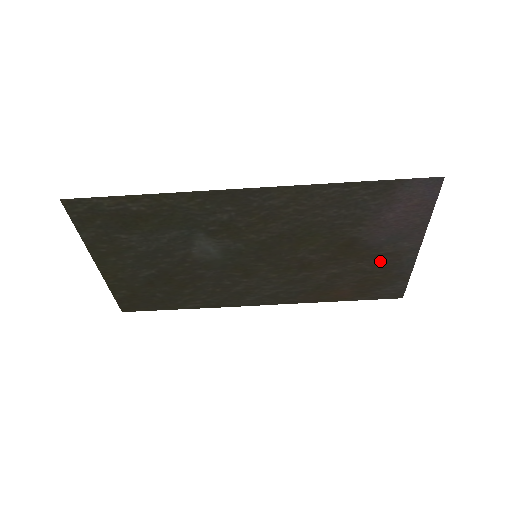
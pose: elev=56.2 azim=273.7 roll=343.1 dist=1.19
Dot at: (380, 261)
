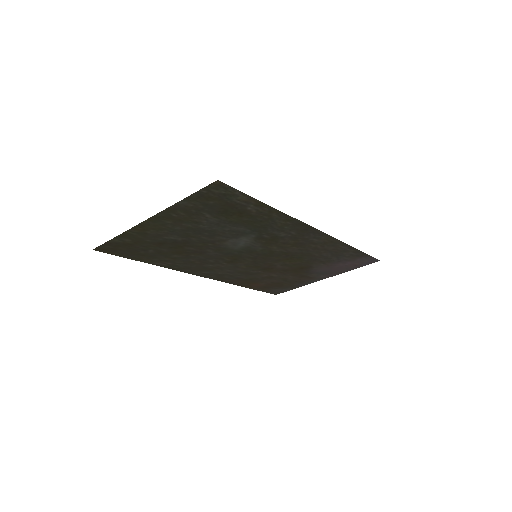
Dot at: (300, 278)
